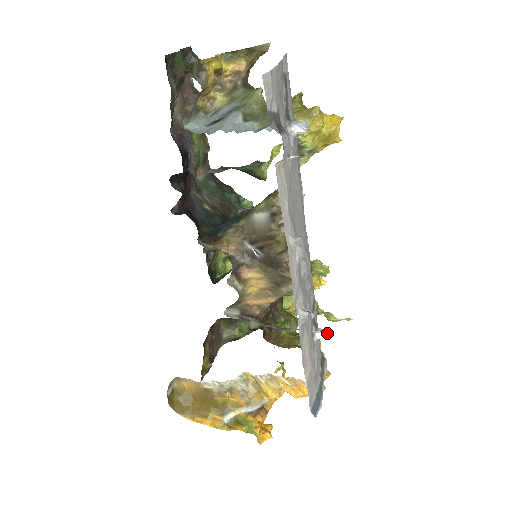
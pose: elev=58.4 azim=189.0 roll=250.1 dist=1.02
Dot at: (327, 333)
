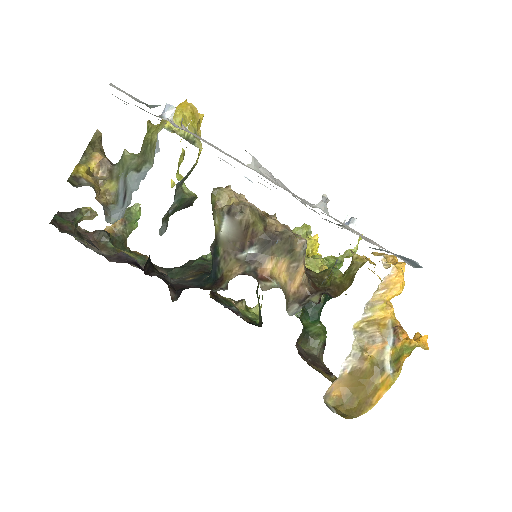
Dot at: (353, 218)
